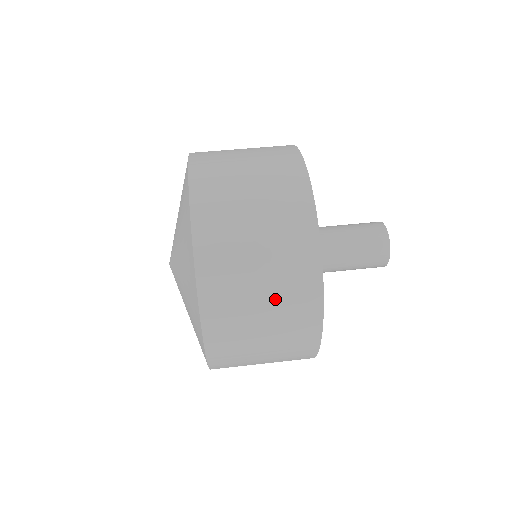
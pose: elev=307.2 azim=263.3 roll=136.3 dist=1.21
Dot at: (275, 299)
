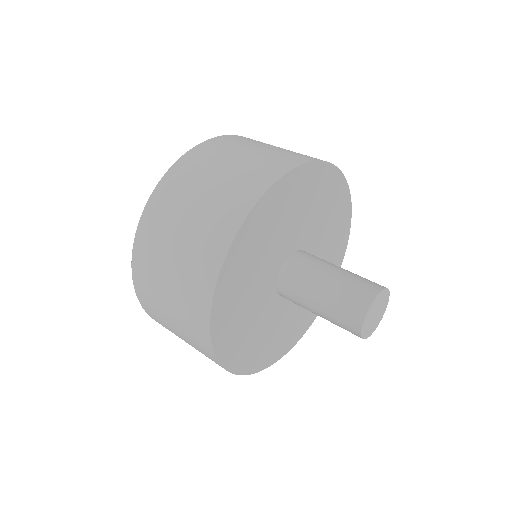
Dot at: (234, 173)
